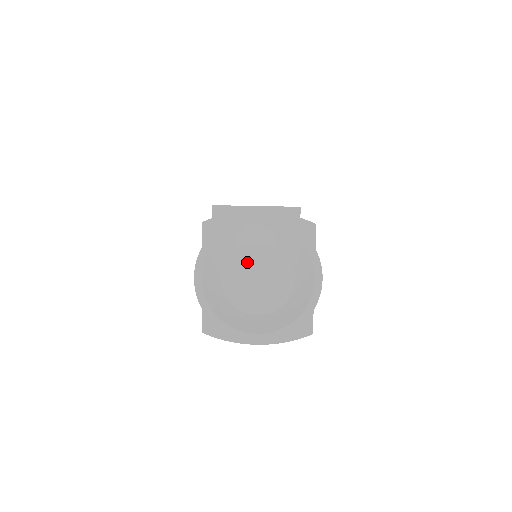
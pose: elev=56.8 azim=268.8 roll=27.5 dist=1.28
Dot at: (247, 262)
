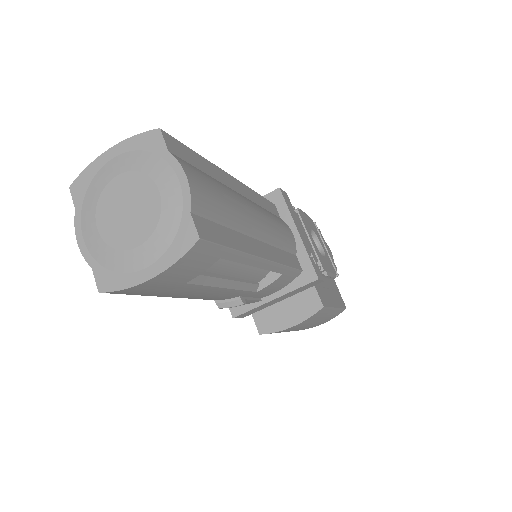
Dot at: (112, 200)
